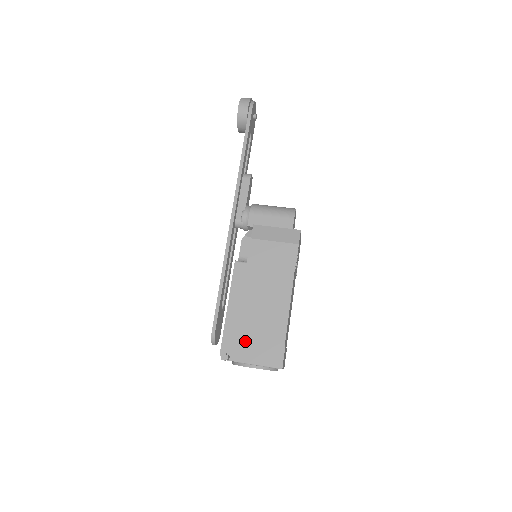
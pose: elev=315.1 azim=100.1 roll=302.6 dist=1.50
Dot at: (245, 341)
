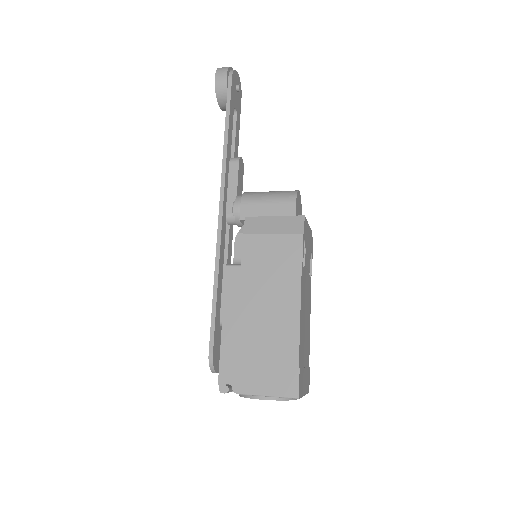
Dot at: (248, 366)
